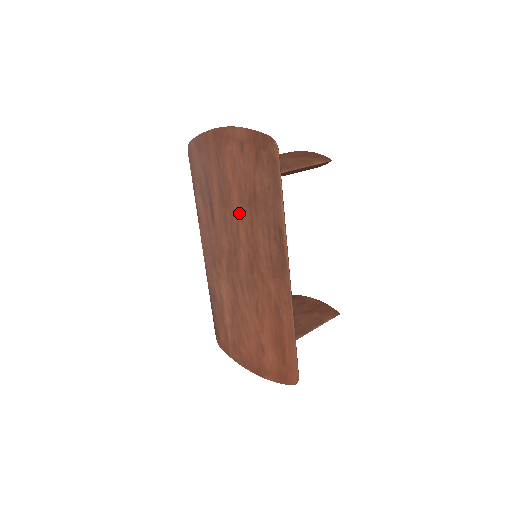
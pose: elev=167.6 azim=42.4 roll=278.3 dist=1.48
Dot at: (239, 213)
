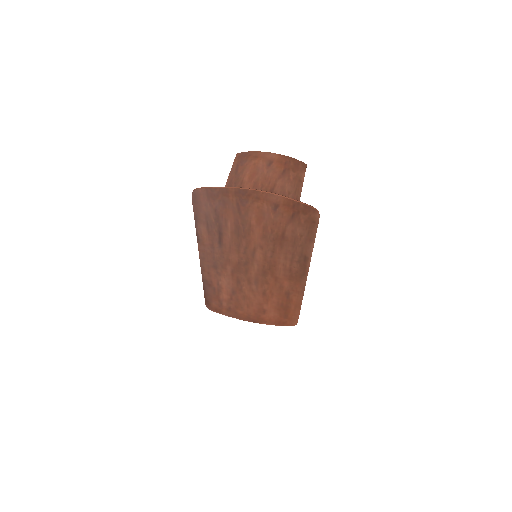
Dot at: (259, 244)
